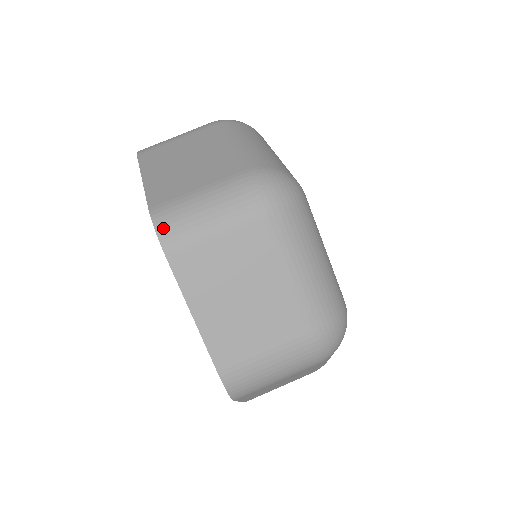
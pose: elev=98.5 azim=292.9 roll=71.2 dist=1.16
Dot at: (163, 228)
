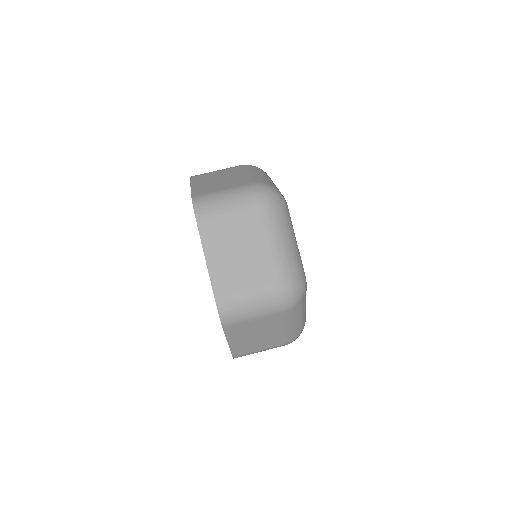
Dot at: (198, 205)
